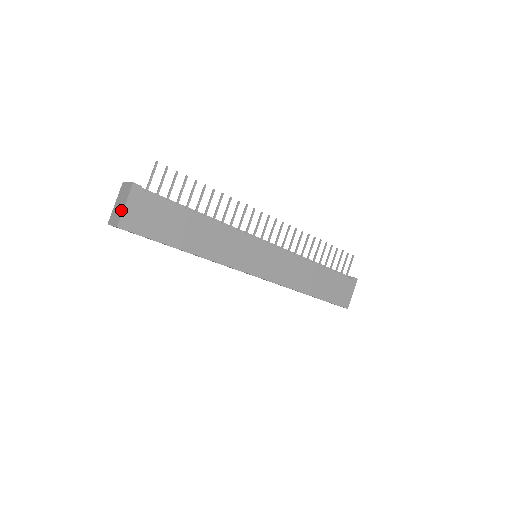
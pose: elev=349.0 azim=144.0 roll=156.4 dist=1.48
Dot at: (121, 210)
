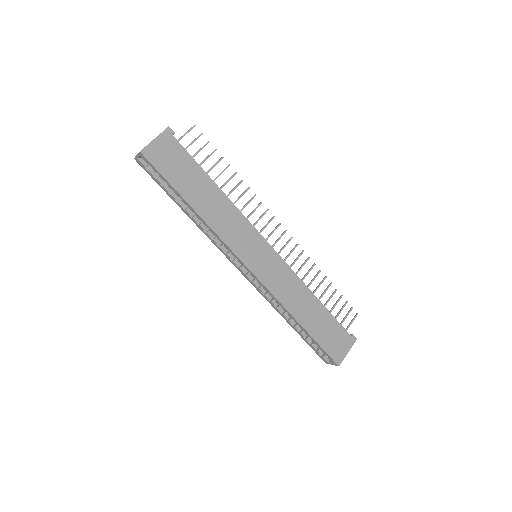
Dot at: (149, 143)
